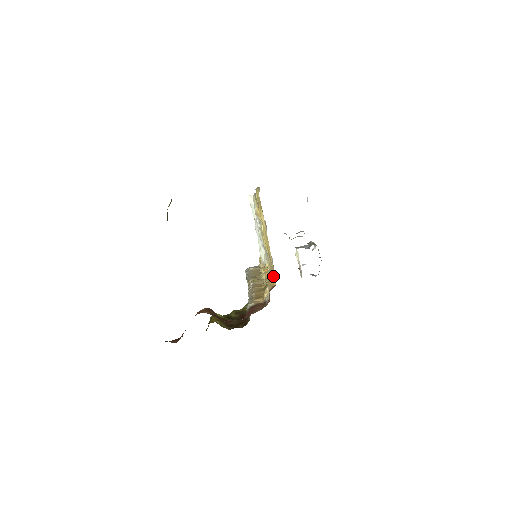
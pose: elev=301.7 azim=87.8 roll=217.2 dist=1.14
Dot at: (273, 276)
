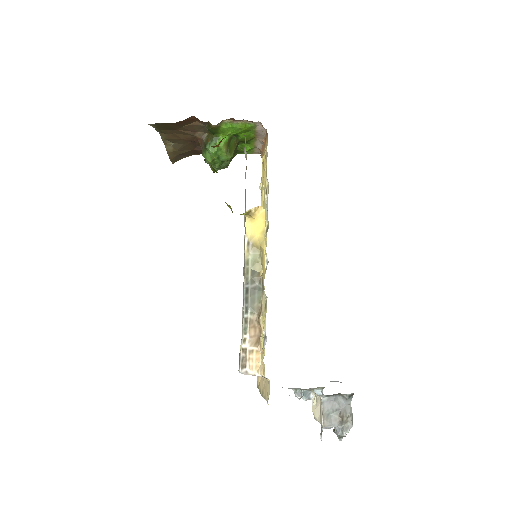
Dot at: occluded
